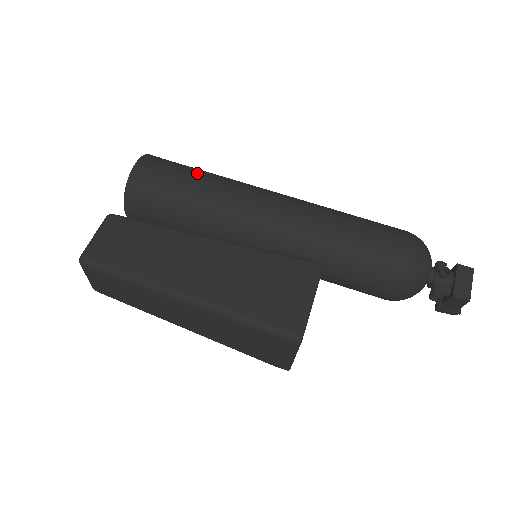
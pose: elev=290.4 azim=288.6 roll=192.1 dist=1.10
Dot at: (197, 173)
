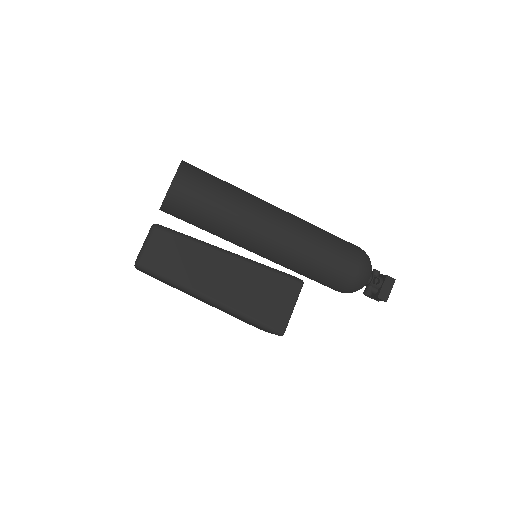
Dot at: (221, 191)
